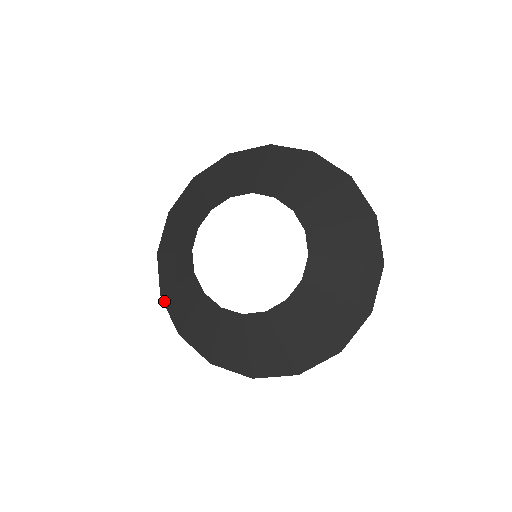
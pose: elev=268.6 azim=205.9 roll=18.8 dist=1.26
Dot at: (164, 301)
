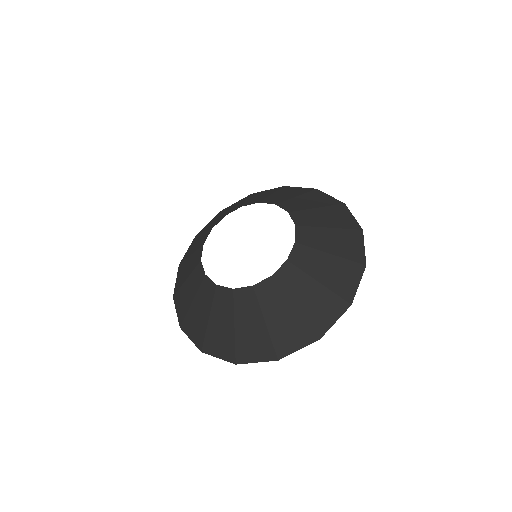
Dot at: (193, 240)
